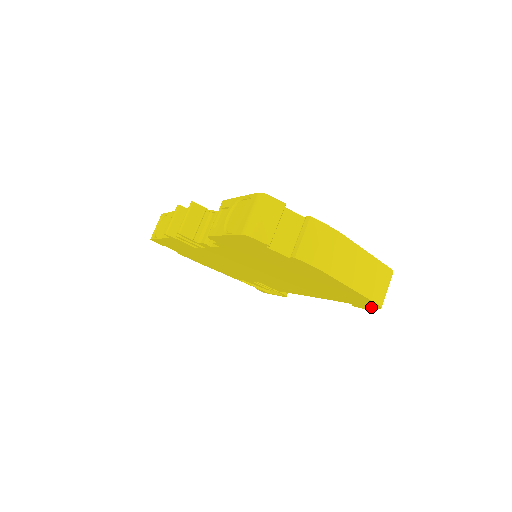
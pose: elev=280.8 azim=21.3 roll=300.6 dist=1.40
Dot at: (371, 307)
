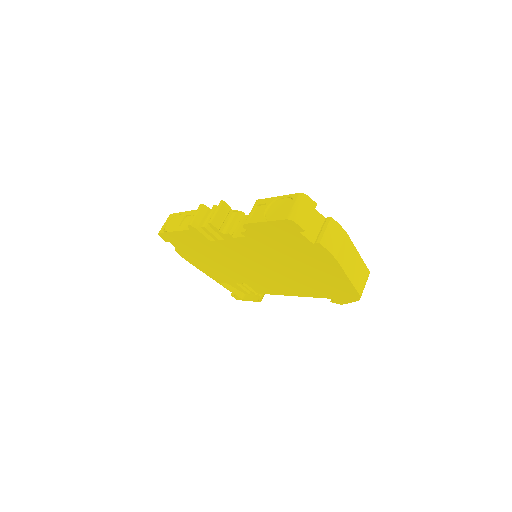
Dot at: (350, 300)
